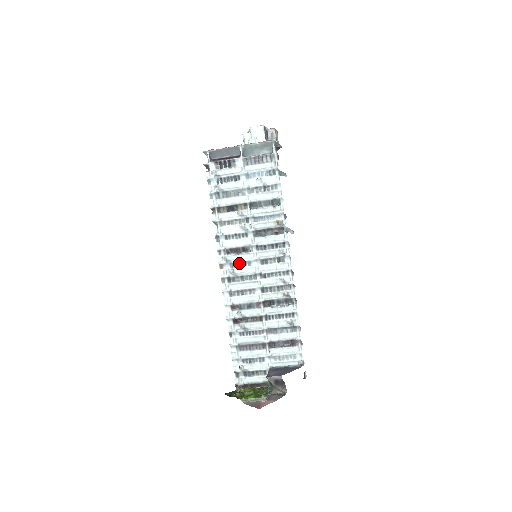
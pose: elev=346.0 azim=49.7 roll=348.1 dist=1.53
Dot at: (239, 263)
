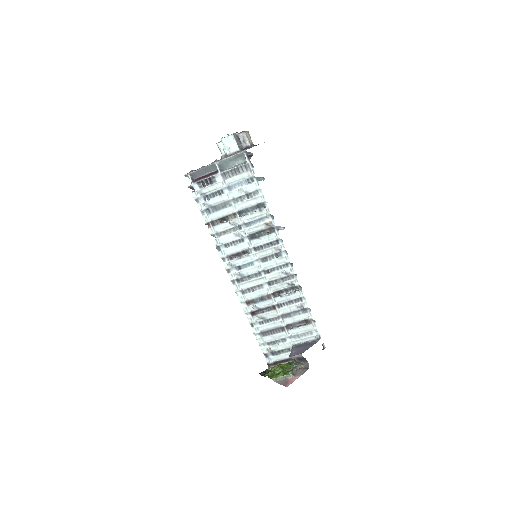
Dot at: (243, 265)
